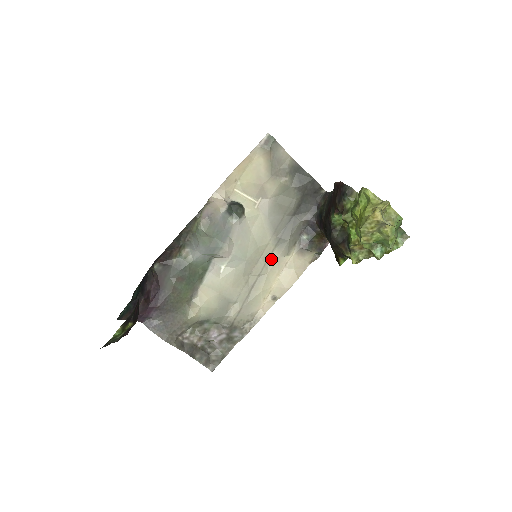
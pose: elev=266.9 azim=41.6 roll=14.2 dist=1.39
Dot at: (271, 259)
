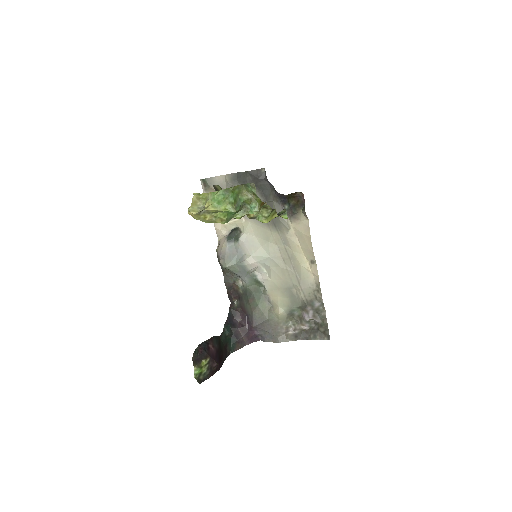
Dot at: (284, 241)
